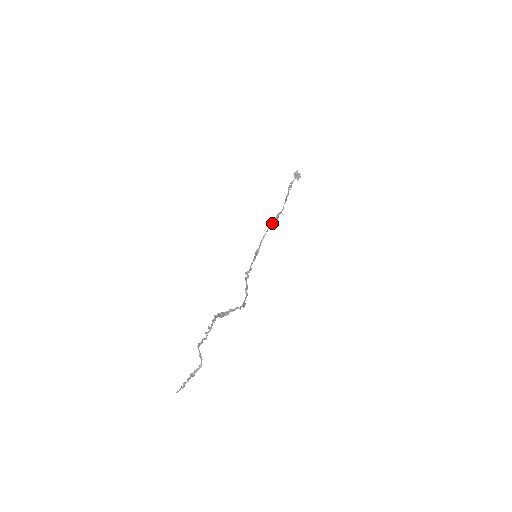
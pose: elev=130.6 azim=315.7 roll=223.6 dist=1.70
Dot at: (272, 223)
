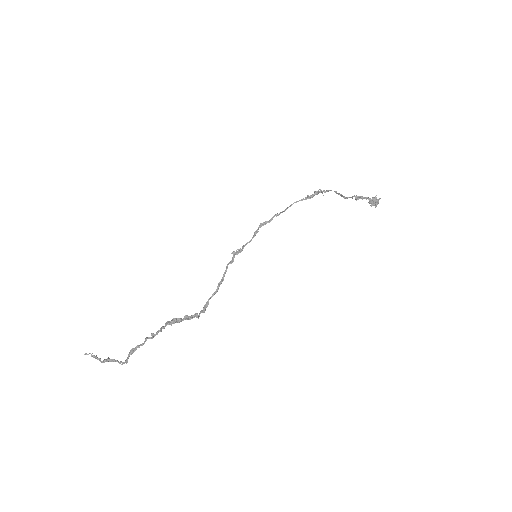
Dot at: occluded
